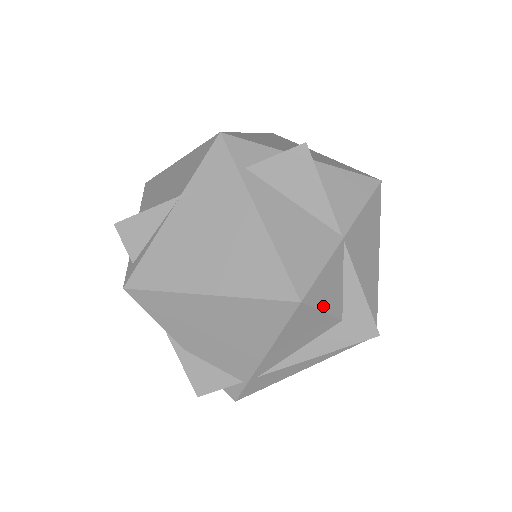
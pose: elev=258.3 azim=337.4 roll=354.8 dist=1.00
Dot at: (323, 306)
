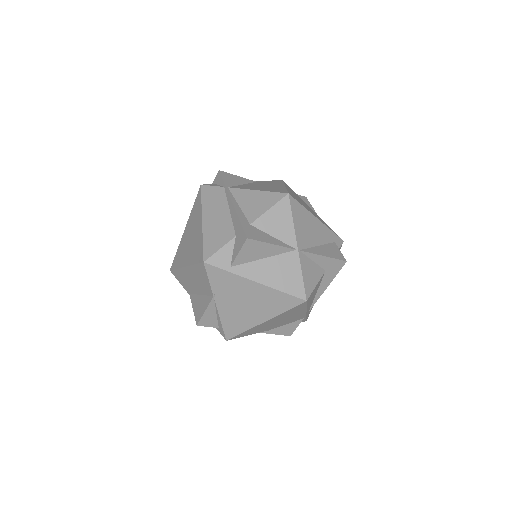
Dot at: (314, 284)
